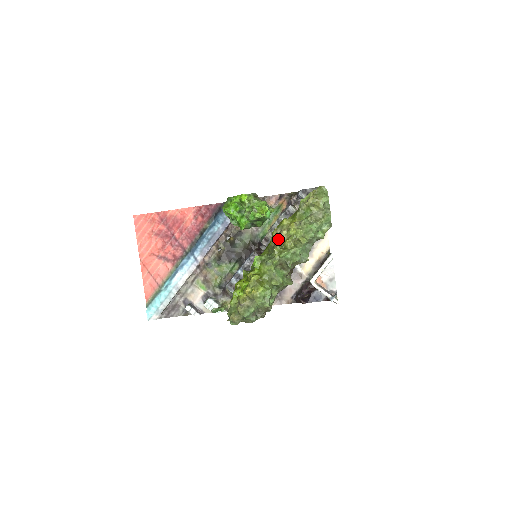
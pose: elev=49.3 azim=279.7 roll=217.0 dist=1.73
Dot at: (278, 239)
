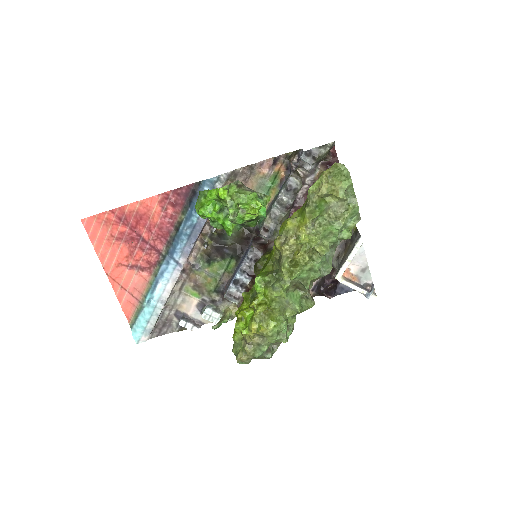
Dot at: (284, 252)
